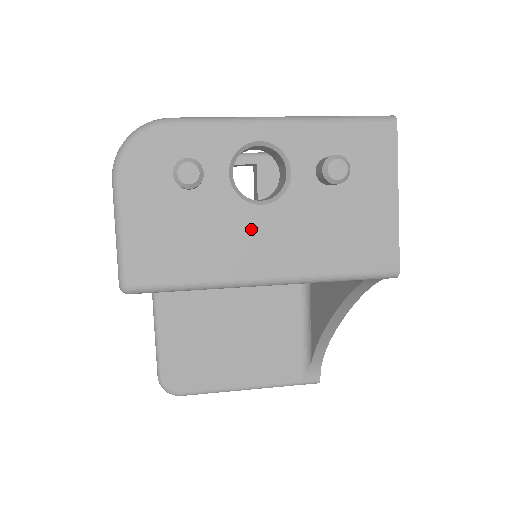
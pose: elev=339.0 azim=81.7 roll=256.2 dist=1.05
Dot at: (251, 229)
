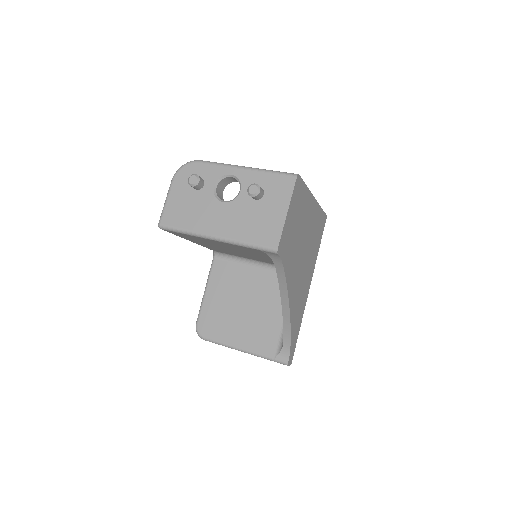
Dot at: (215, 212)
